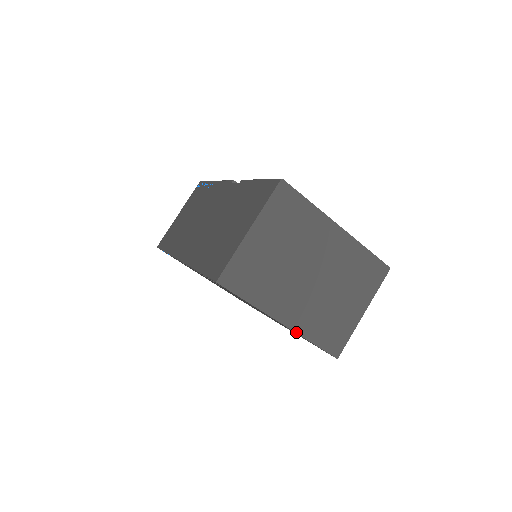
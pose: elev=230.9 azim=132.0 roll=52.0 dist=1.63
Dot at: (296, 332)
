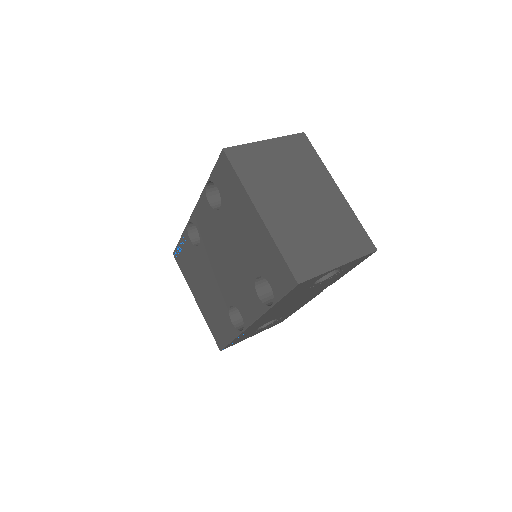
Dot at: (268, 230)
